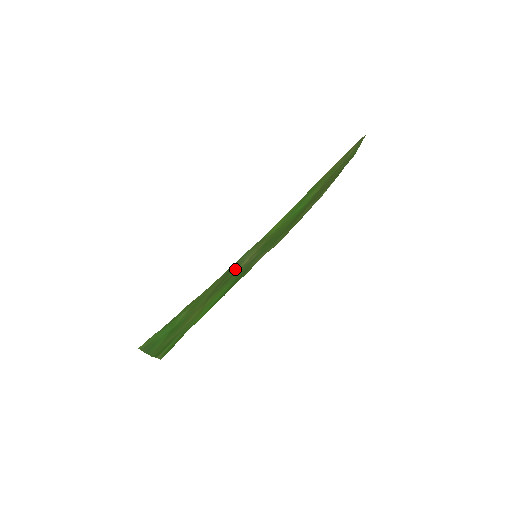
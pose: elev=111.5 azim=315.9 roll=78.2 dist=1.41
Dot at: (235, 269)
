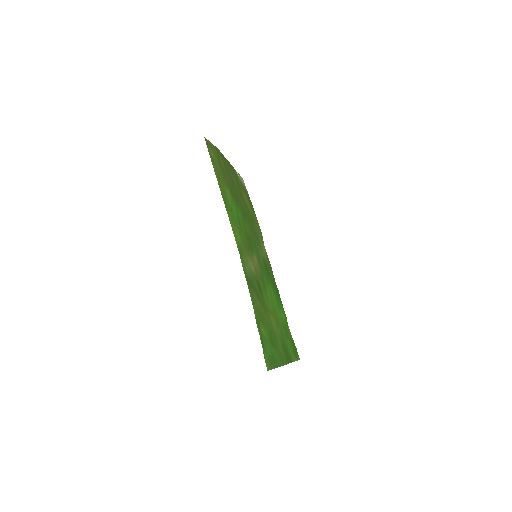
Dot at: (253, 278)
